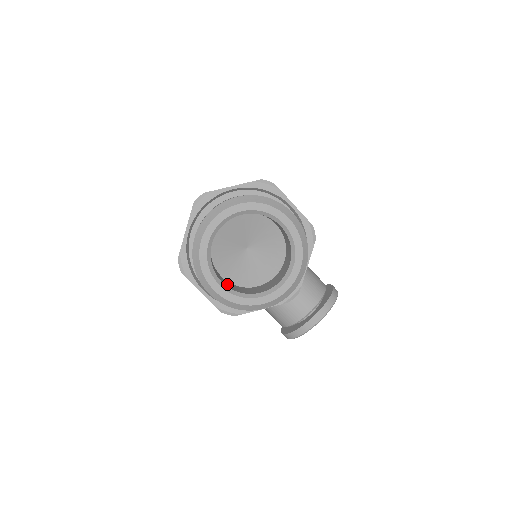
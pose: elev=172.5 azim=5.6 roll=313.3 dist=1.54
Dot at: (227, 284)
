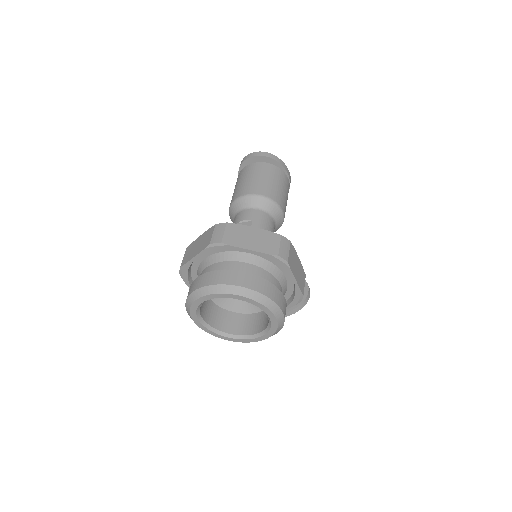
Dot at: (209, 313)
